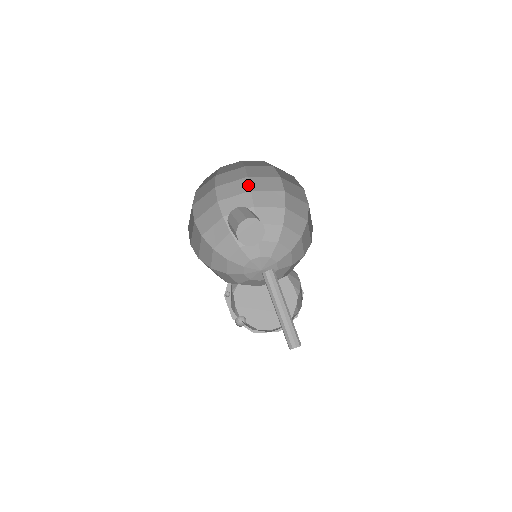
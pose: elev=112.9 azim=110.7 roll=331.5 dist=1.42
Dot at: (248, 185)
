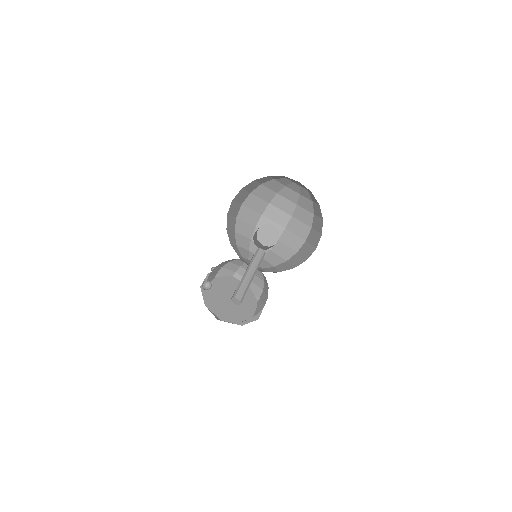
Dot at: (287, 222)
